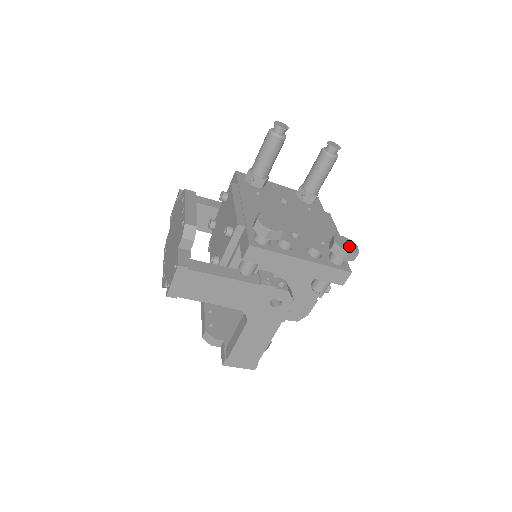
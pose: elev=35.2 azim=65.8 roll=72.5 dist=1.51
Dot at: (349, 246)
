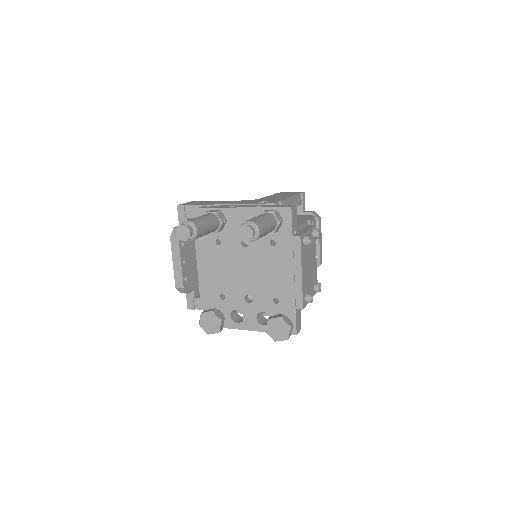
Dot at: (280, 332)
